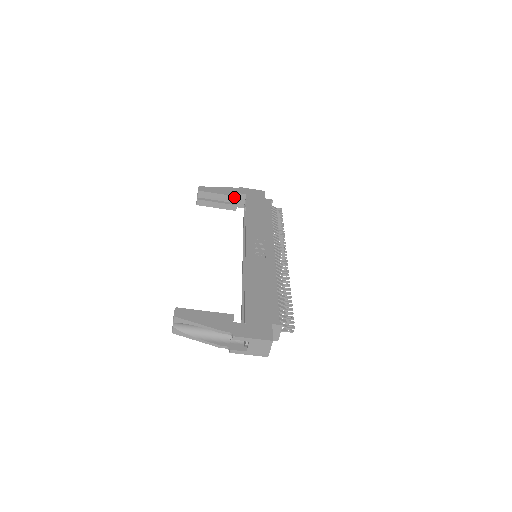
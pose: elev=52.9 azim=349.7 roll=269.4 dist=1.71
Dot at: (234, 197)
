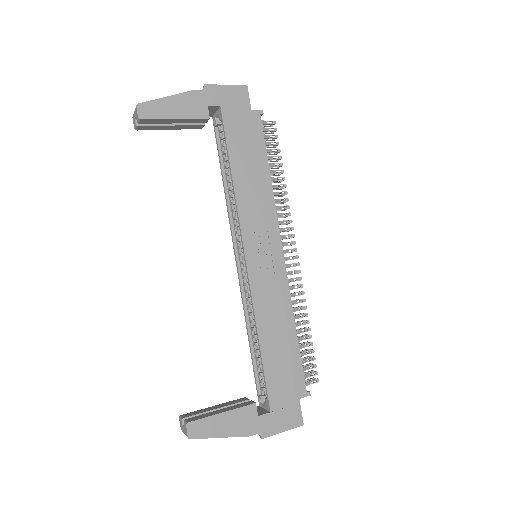
Dot at: (202, 119)
